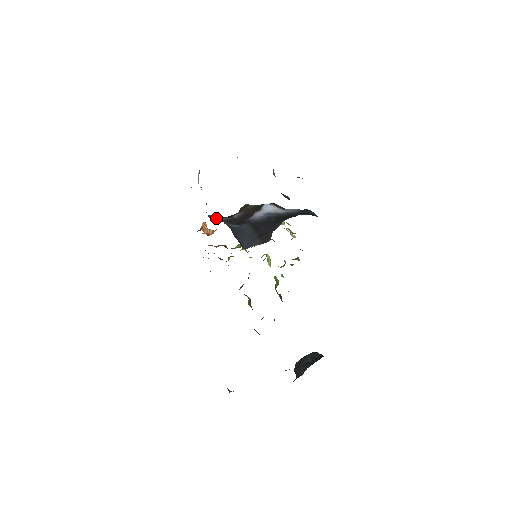
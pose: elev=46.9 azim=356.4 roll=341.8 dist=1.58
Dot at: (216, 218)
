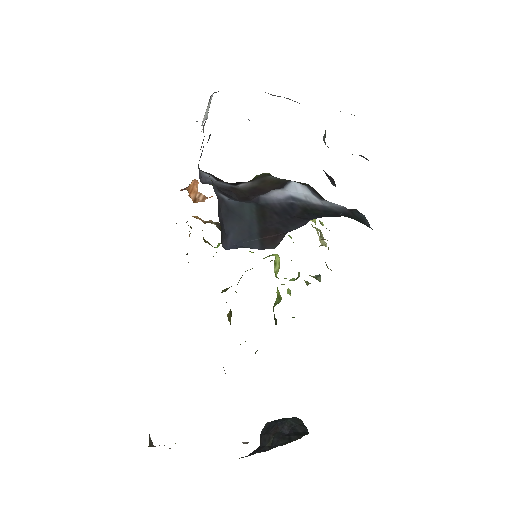
Dot at: (210, 179)
